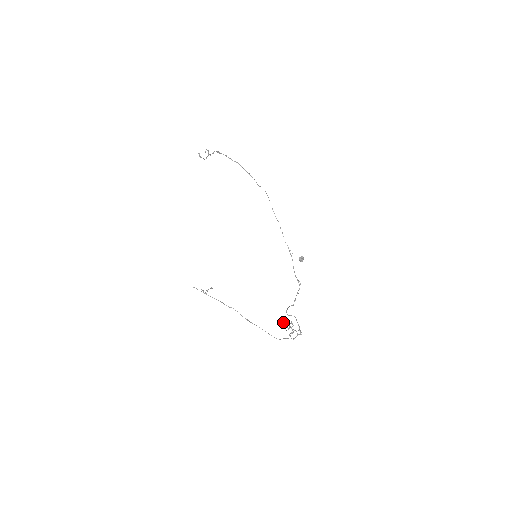
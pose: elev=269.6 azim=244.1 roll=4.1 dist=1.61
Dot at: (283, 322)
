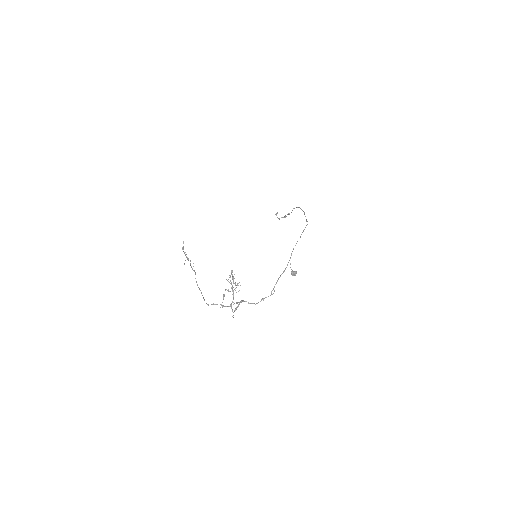
Dot at: (232, 270)
